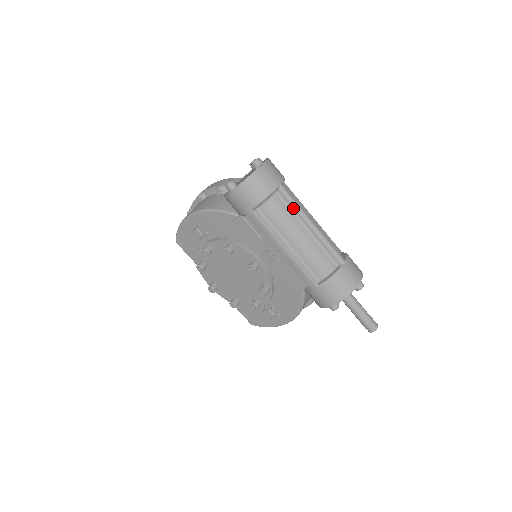
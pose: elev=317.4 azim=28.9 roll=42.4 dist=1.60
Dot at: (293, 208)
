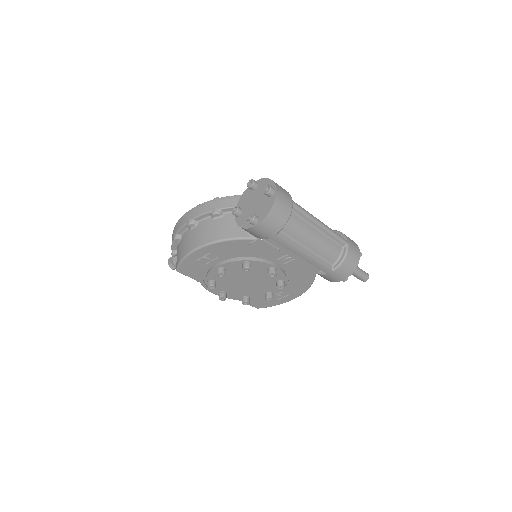
Dot at: (305, 218)
